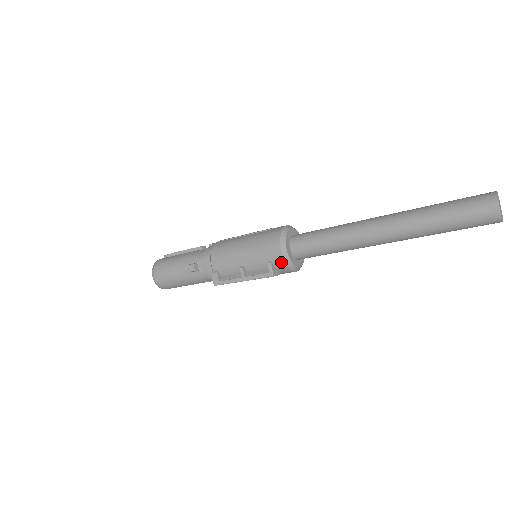
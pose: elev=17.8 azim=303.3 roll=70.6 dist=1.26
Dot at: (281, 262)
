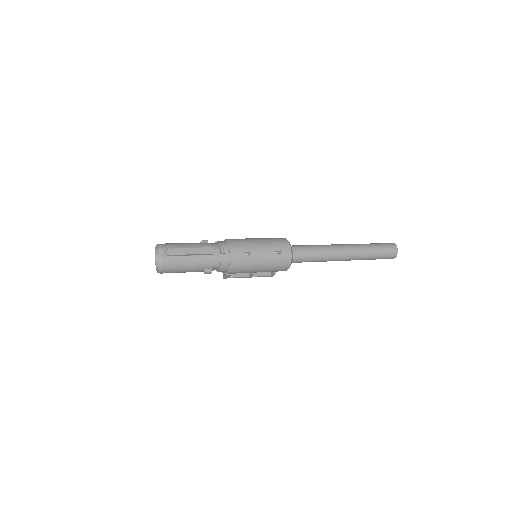
Dot at: occluded
